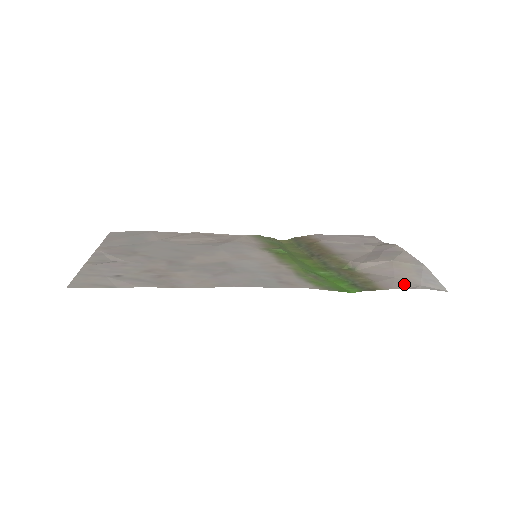
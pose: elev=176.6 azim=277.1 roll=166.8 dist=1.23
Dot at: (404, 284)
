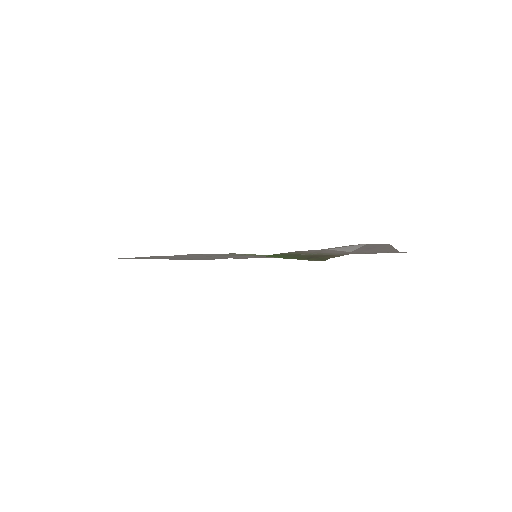
Dot at: occluded
